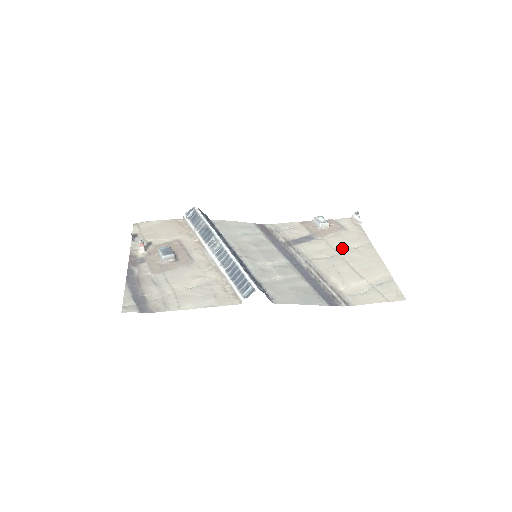
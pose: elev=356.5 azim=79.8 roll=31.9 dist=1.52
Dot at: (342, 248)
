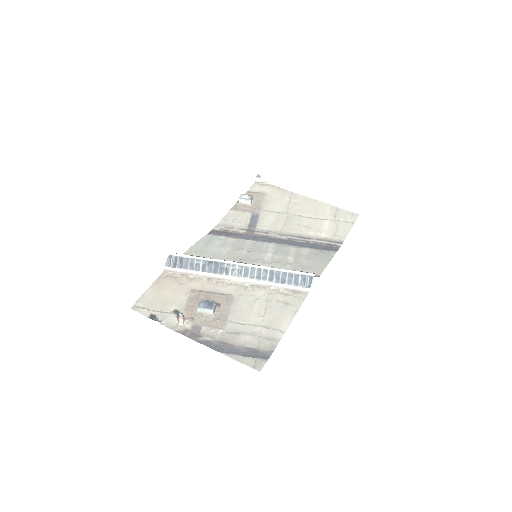
Dot at: (283, 208)
